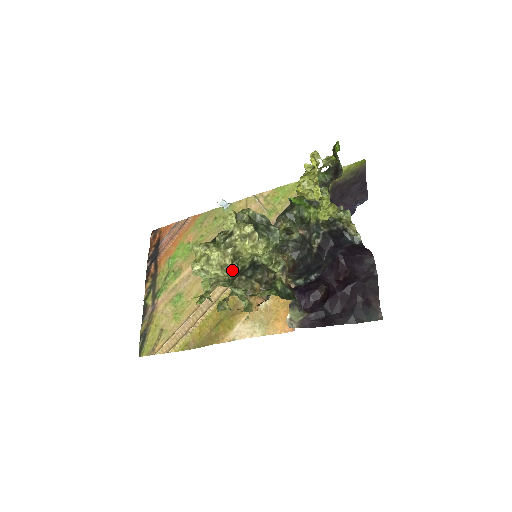
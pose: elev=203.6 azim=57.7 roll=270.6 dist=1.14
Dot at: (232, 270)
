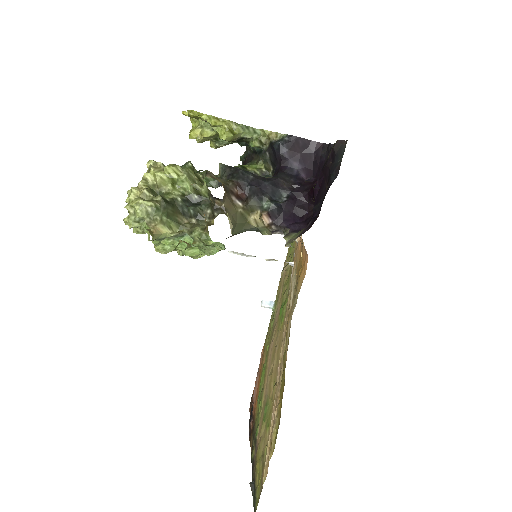
Dot at: (156, 199)
